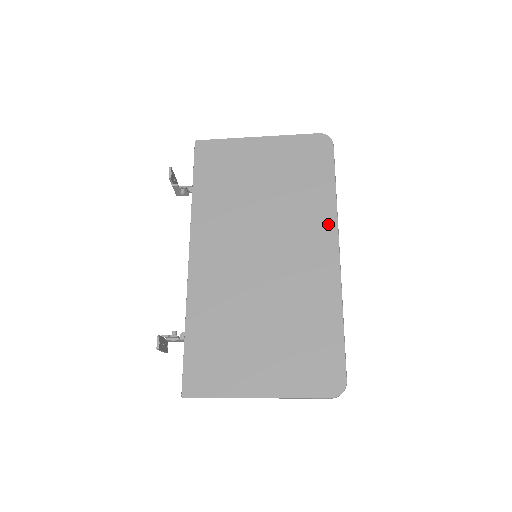
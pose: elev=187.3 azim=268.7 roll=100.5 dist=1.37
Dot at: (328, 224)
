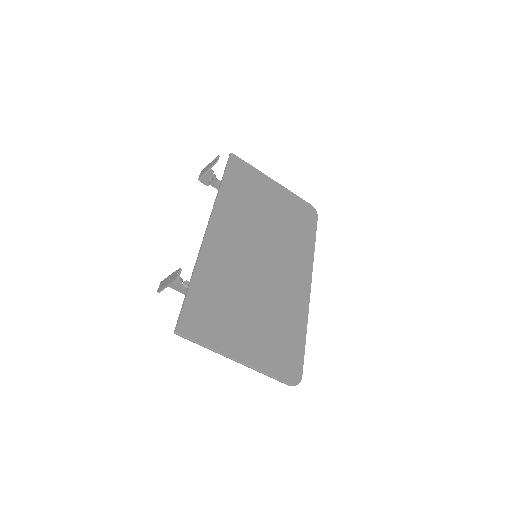
Dot at: (307, 263)
